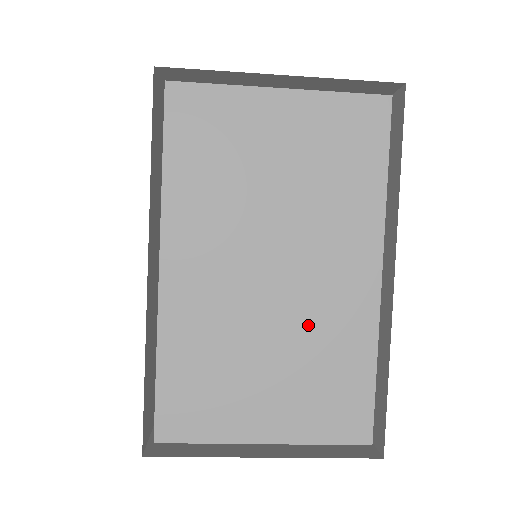
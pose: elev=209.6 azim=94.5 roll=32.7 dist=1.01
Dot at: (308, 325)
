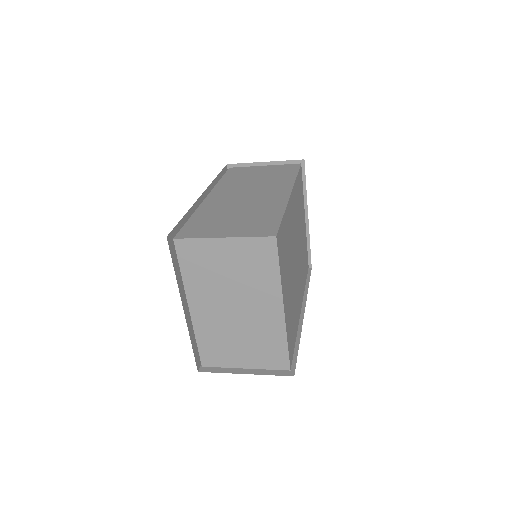
Dot at: (255, 328)
